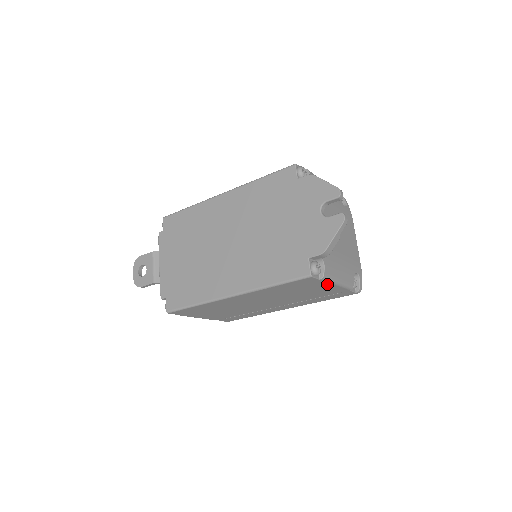
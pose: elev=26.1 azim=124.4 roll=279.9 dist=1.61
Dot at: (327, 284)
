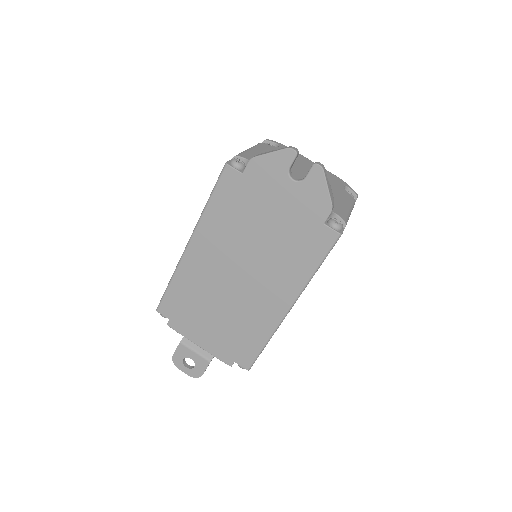
Dot at: occluded
